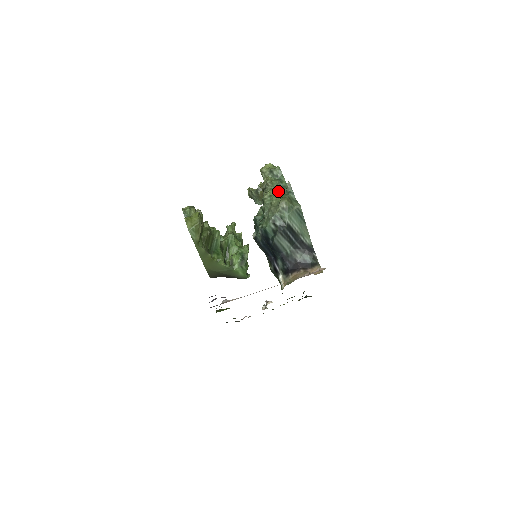
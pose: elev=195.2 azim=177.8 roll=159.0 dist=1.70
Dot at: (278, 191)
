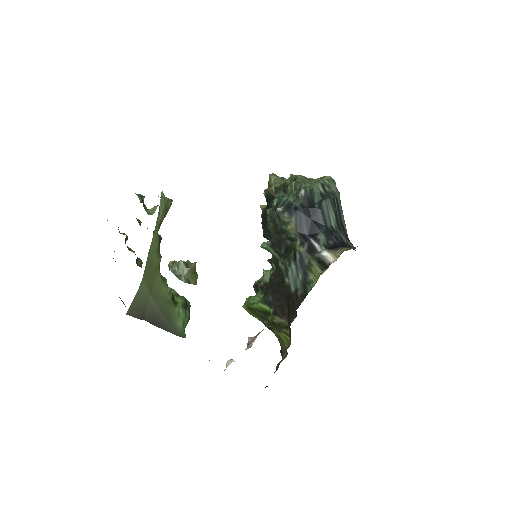
Dot at: occluded
